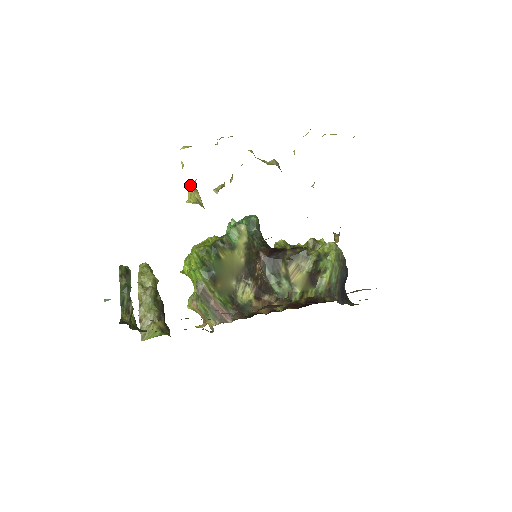
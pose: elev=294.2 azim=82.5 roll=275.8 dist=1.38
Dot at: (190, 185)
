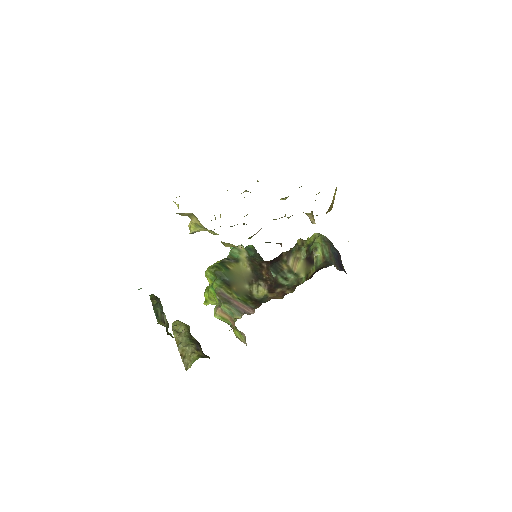
Dot at: (189, 224)
